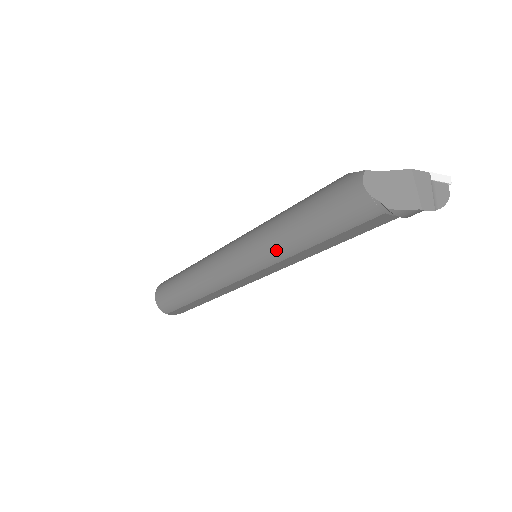
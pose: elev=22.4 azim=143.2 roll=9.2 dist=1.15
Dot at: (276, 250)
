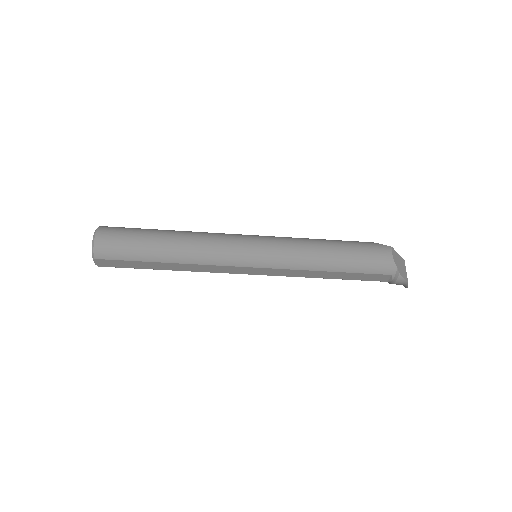
Dot at: (303, 260)
